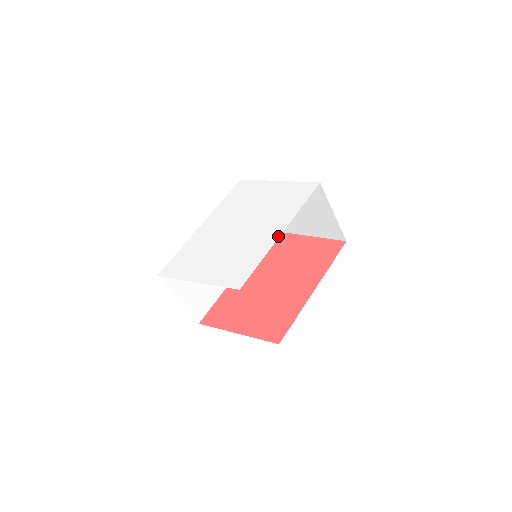
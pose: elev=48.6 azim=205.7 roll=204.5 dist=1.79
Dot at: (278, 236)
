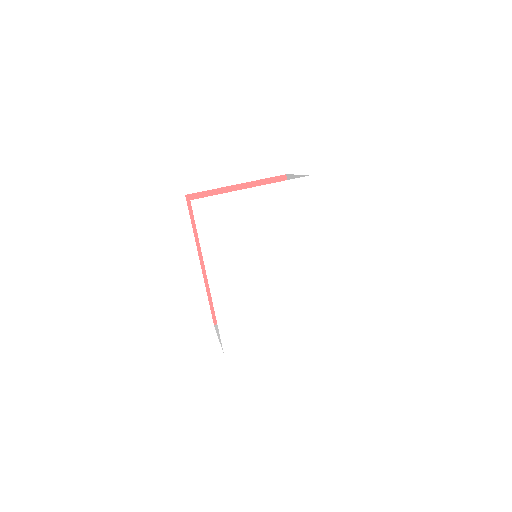
Dot at: (322, 254)
